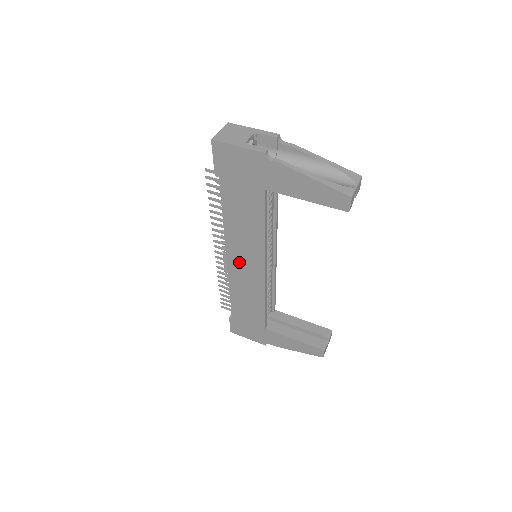
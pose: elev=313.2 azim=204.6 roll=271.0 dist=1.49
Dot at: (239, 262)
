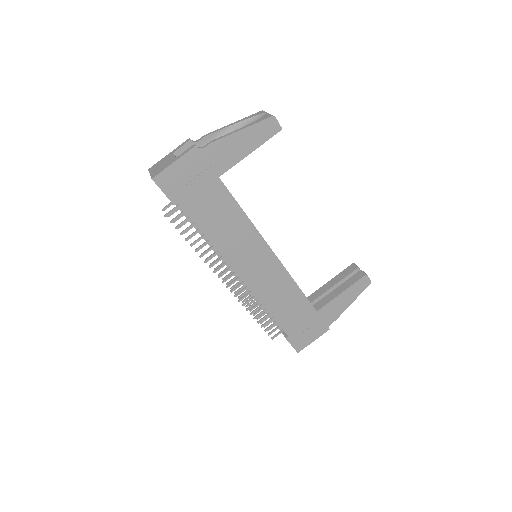
Dot at: (251, 269)
